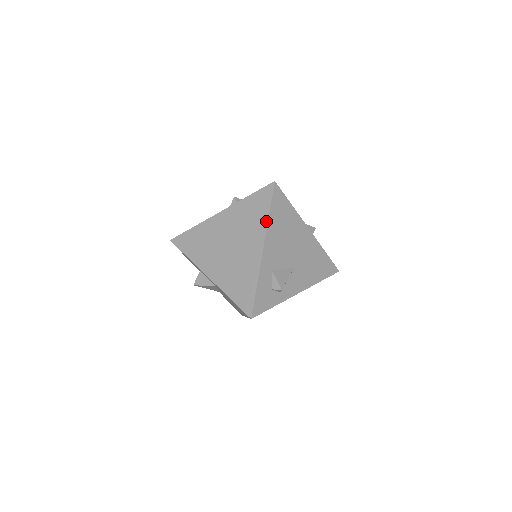
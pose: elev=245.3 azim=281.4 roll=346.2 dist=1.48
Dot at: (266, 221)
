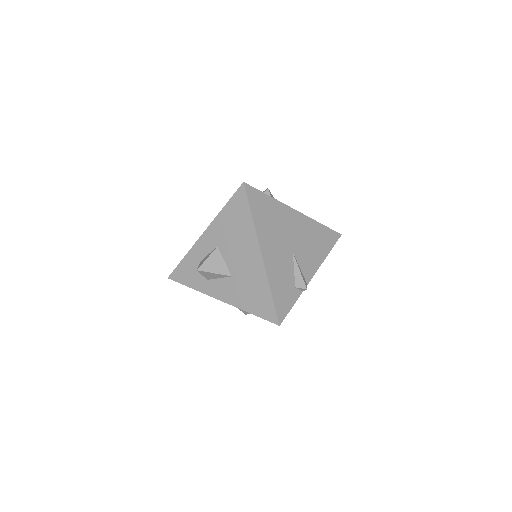
Dot at: occluded
